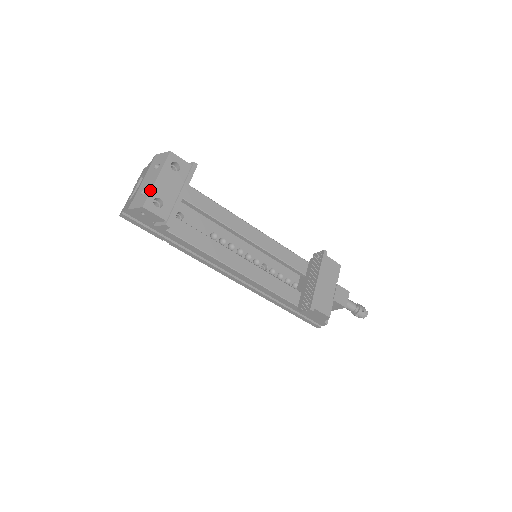
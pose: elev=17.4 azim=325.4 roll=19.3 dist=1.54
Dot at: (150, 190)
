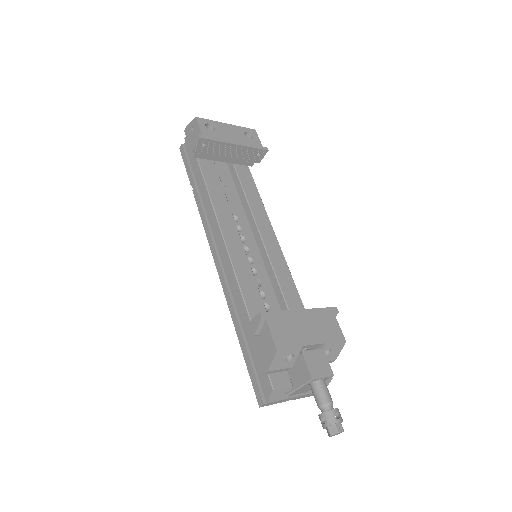
Dot at: (213, 121)
